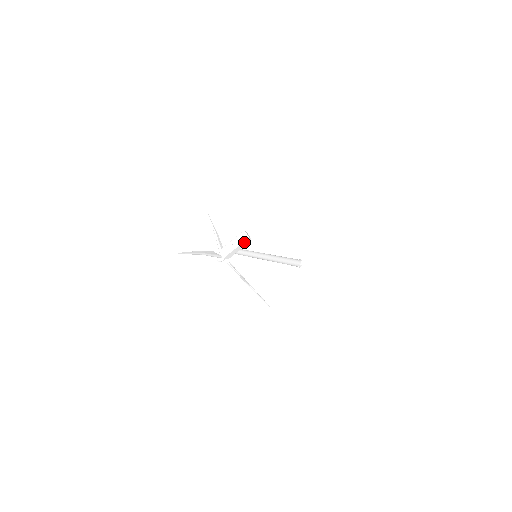
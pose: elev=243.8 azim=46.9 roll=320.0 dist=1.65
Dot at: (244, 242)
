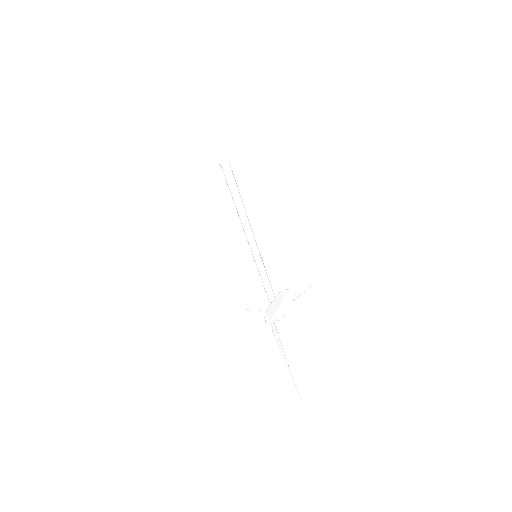
Dot at: (290, 301)
